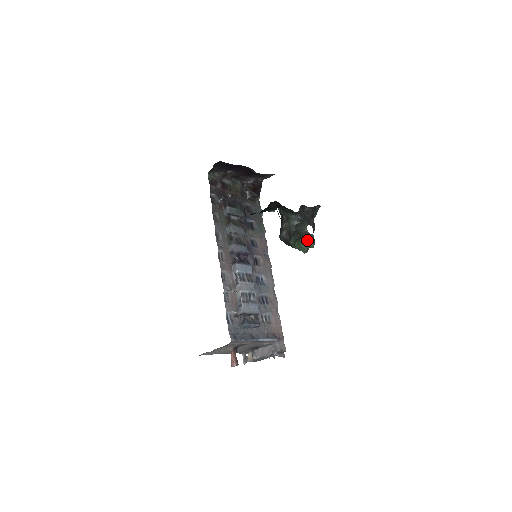
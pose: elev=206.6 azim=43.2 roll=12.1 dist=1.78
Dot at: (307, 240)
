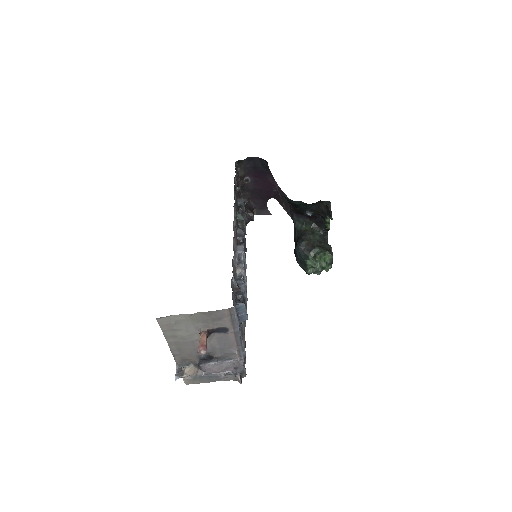
Dot at: occluded
